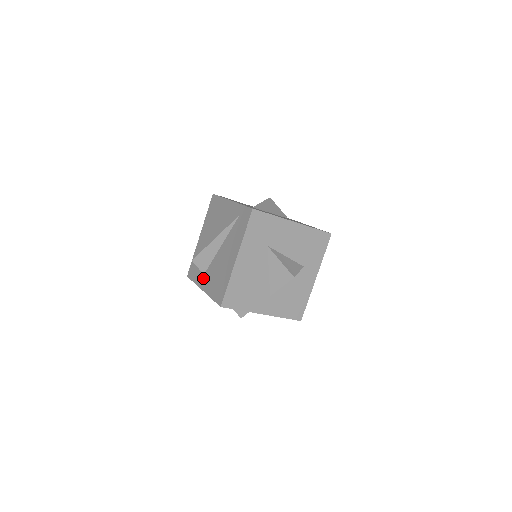
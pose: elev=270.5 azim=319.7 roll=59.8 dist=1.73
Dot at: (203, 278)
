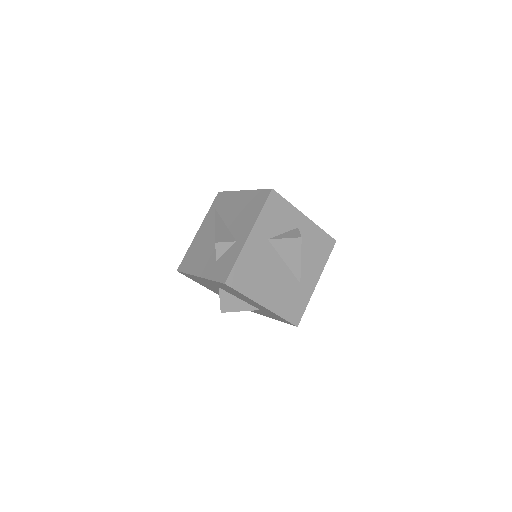
Dot at: (239, 240)
